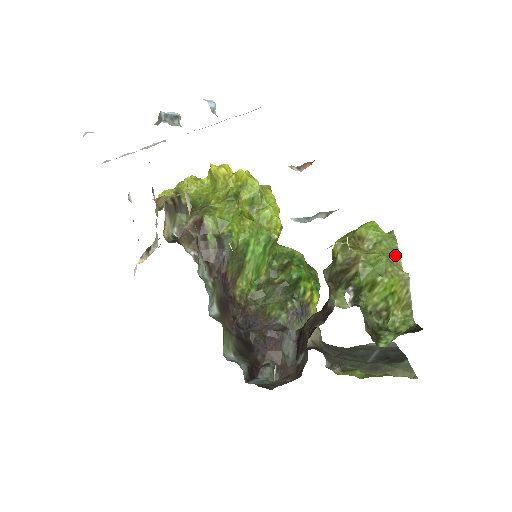
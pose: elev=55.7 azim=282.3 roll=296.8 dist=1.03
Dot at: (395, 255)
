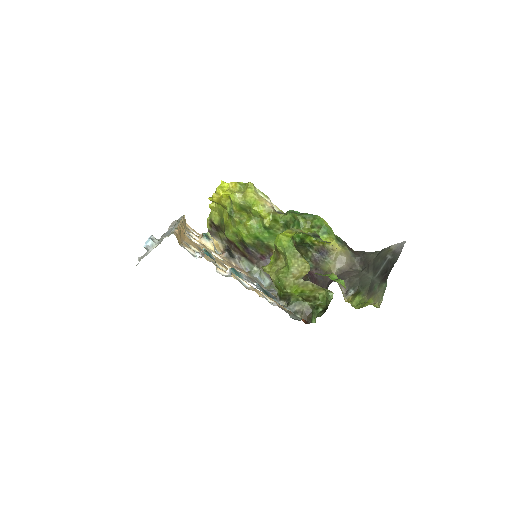
Dot at: (298, 258)
